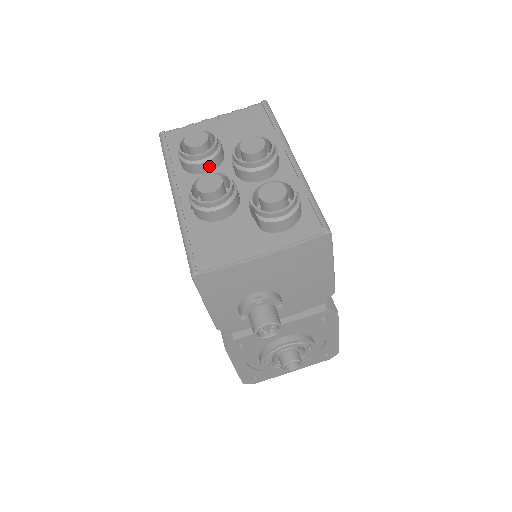
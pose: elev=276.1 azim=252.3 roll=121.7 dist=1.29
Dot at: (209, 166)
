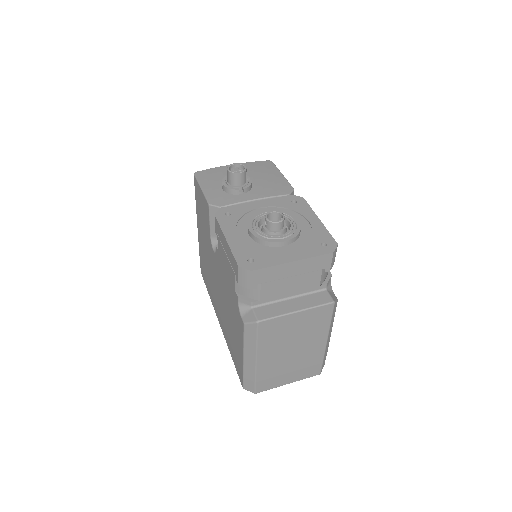
Dot at: occluded
